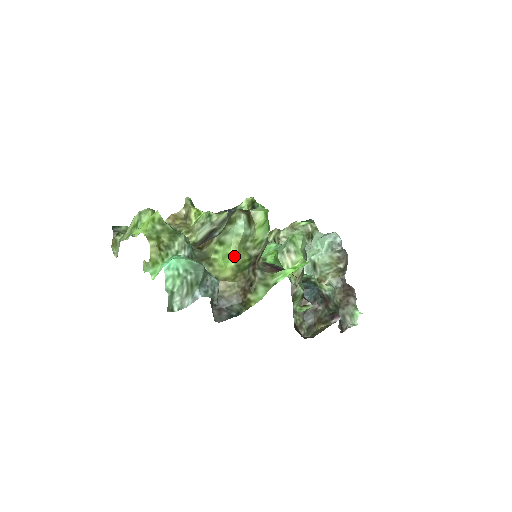
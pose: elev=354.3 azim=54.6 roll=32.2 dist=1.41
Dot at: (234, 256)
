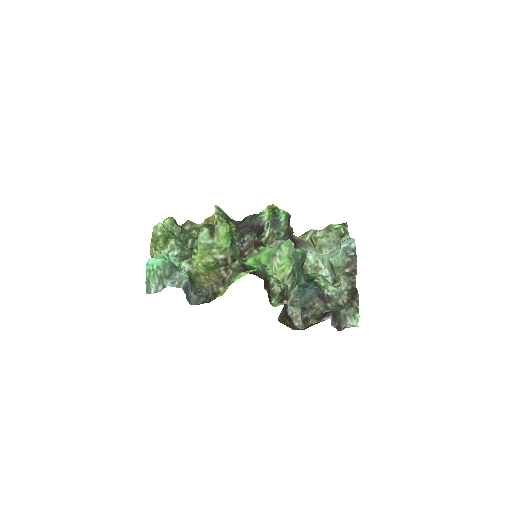
Dot at: (200, 259)
